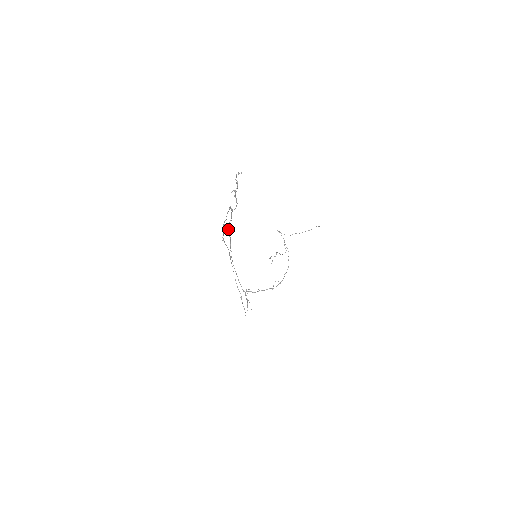
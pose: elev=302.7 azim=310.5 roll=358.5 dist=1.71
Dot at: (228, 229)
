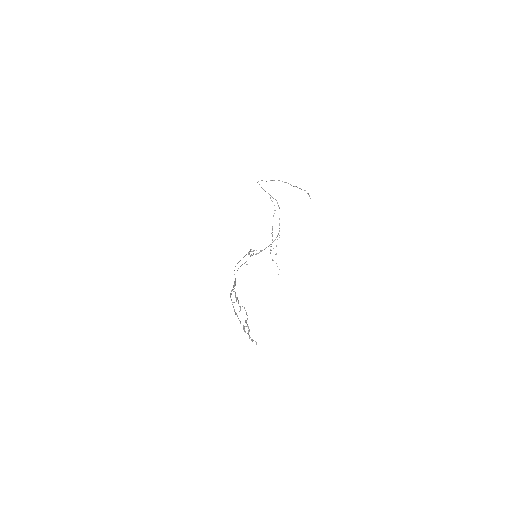
Dot at: (232, 290)
